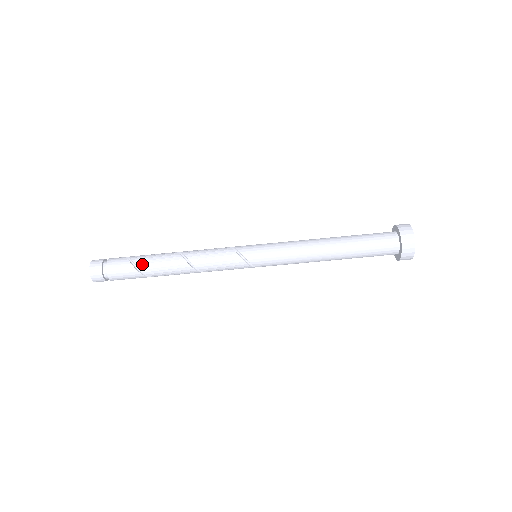
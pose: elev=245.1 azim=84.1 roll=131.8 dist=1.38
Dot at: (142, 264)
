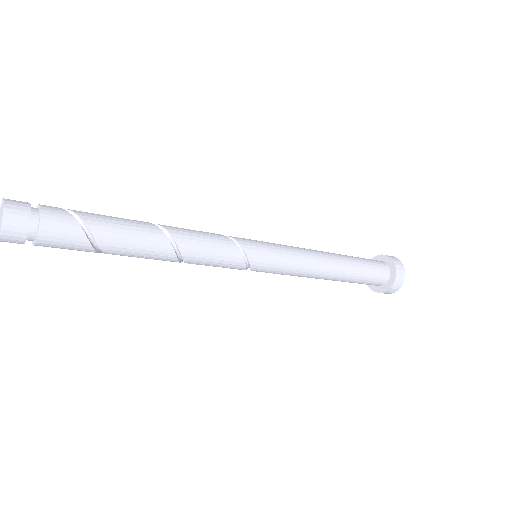
Dot at: (106, 242)
